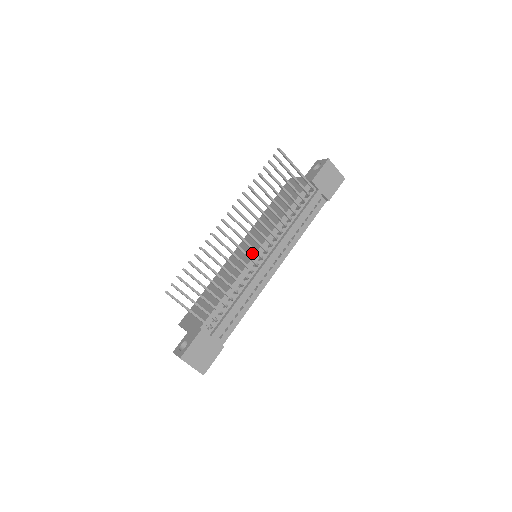
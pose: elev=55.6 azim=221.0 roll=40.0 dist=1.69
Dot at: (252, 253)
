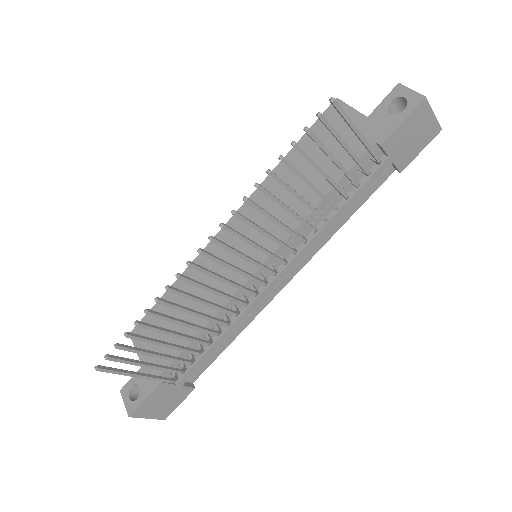
Dot at: (250, 266)
